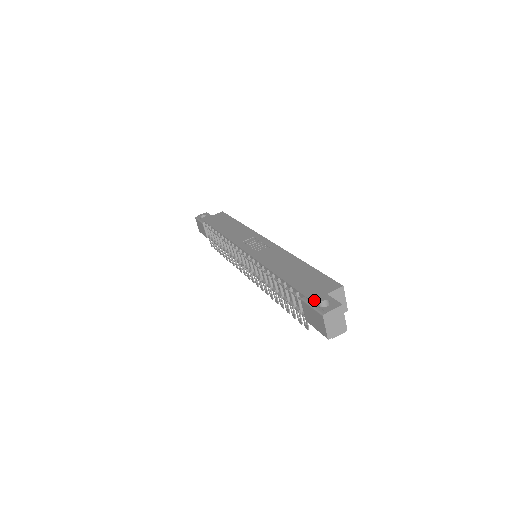
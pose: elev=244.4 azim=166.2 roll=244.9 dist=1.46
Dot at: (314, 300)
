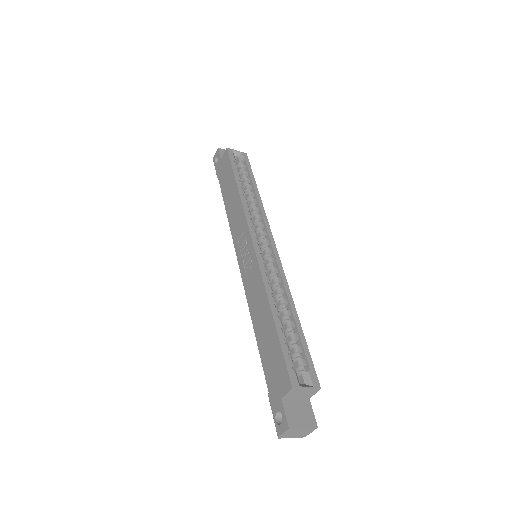
Dot at: (273, 407)
